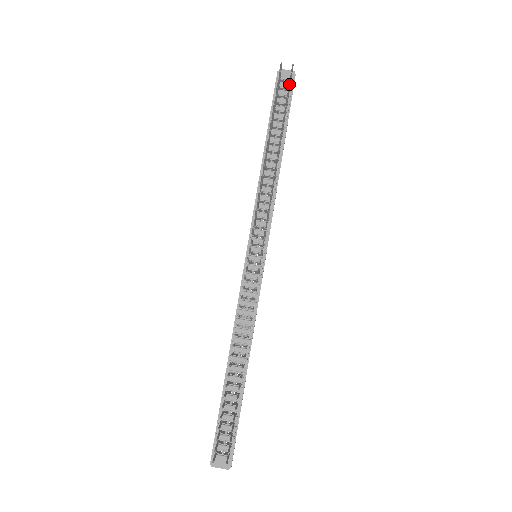
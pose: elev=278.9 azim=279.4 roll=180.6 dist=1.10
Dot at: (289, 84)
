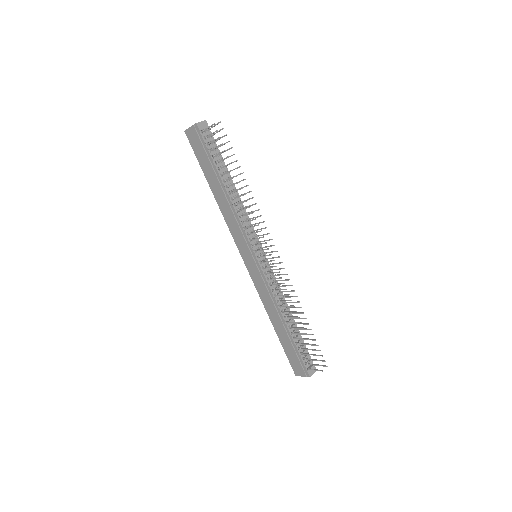
Dot at: (224, 136)
